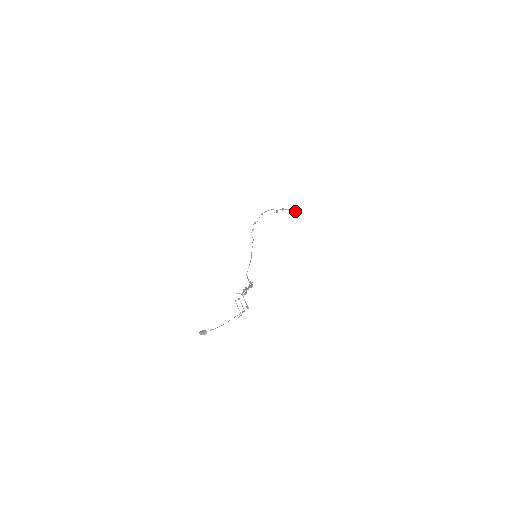
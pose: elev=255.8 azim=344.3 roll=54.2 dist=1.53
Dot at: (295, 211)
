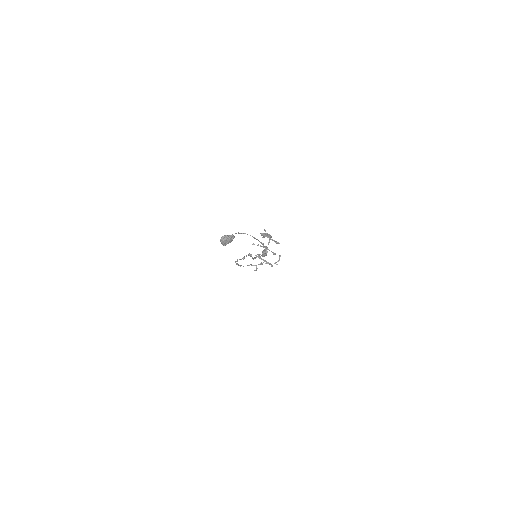
Dot at: (277, 264)
